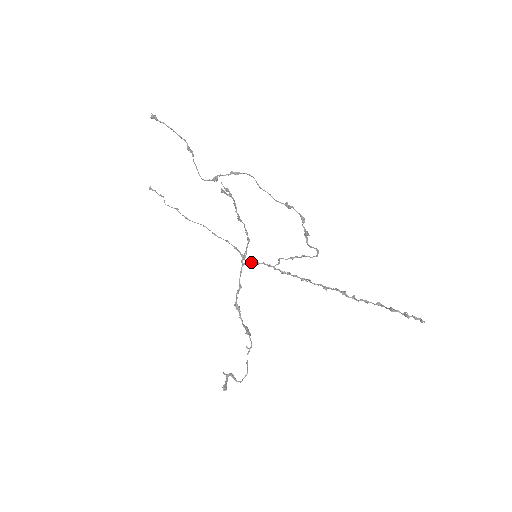
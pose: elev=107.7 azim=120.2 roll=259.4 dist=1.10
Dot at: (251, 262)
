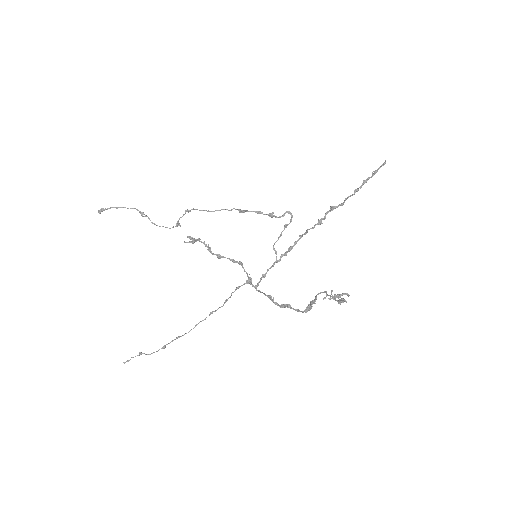
Dot at: (259, 281)
